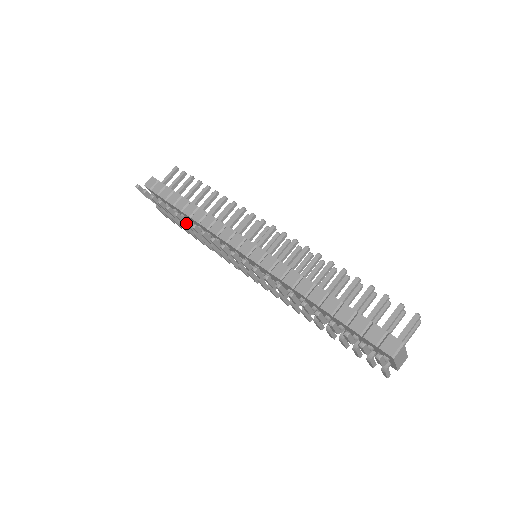
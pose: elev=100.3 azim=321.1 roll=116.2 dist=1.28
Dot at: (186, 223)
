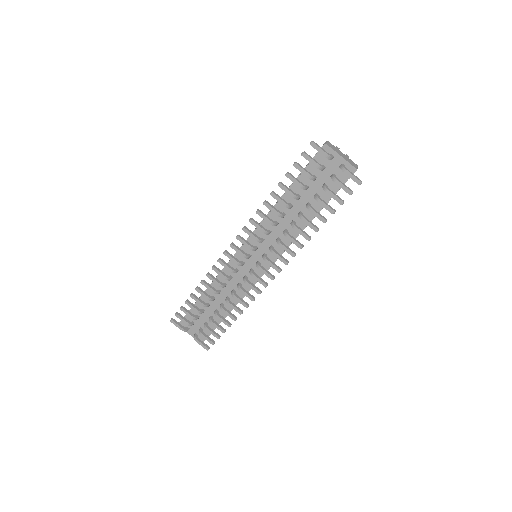
Dot at: (204, 282)
